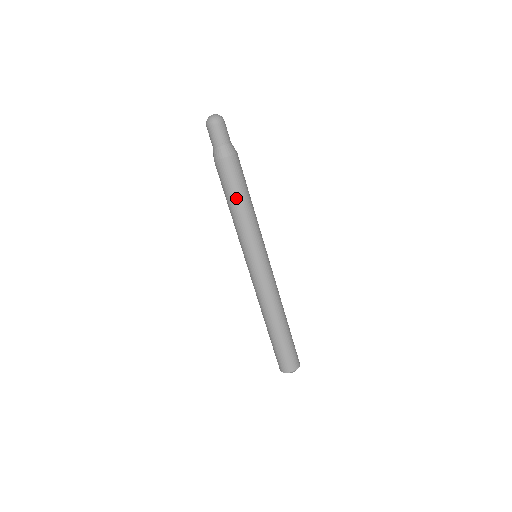
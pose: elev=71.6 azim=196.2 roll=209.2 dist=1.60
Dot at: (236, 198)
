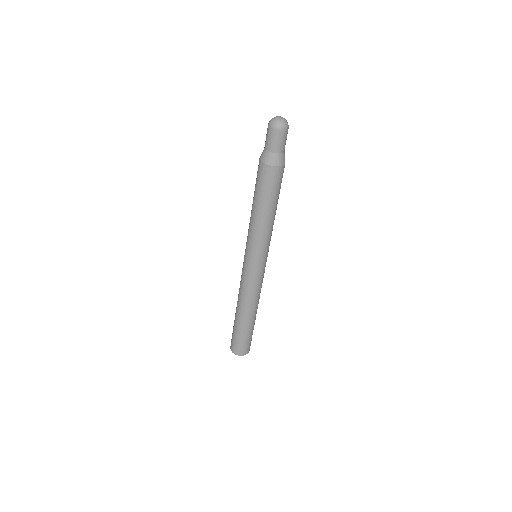
Dot at: (274, 205)
